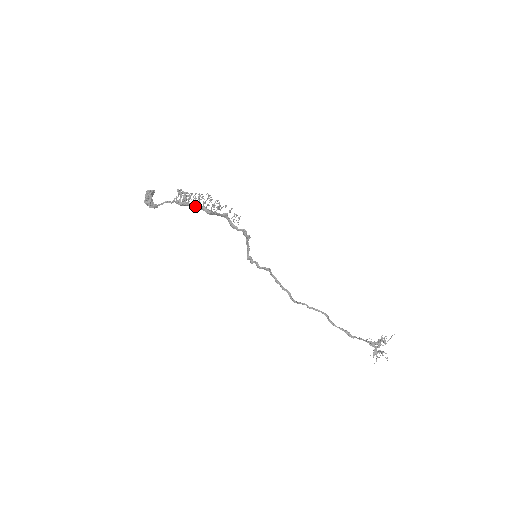
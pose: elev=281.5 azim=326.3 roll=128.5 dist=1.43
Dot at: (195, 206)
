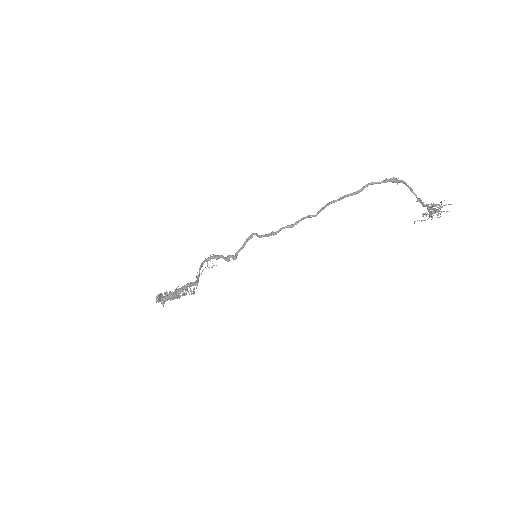
Dot at: (185, 288)
